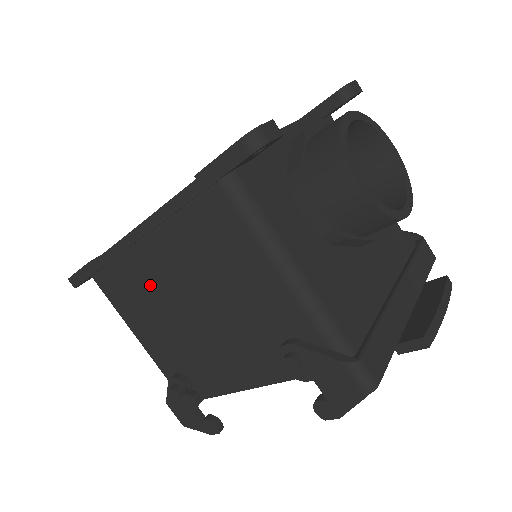
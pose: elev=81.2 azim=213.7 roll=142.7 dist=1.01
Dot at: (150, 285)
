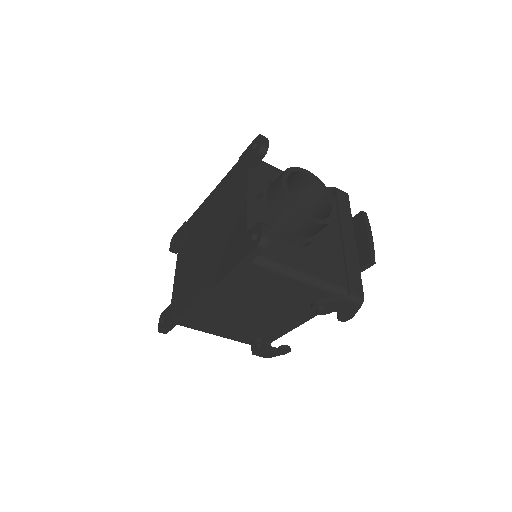
Dot at: (220, 313)
